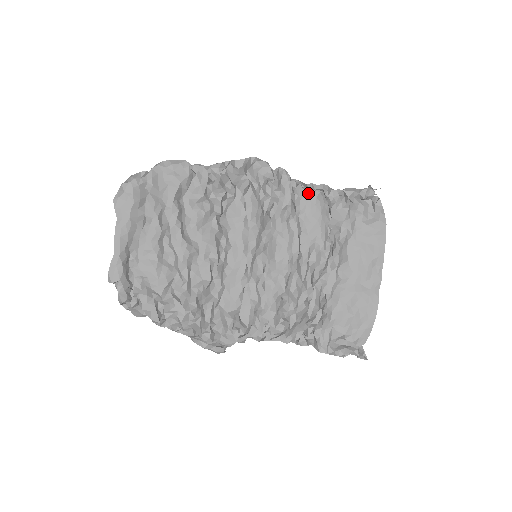
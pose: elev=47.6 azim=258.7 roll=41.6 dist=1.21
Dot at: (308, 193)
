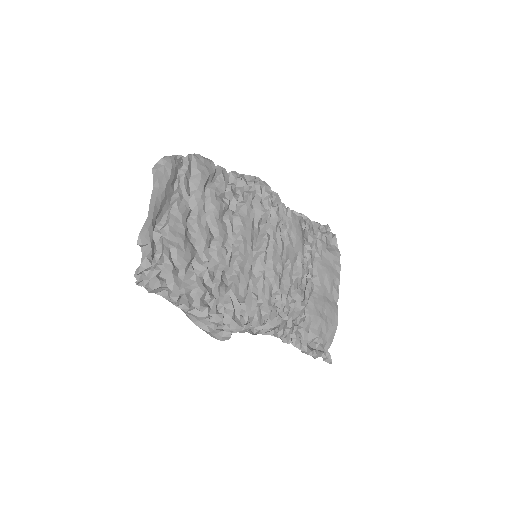
Dot at: (294, 216)
